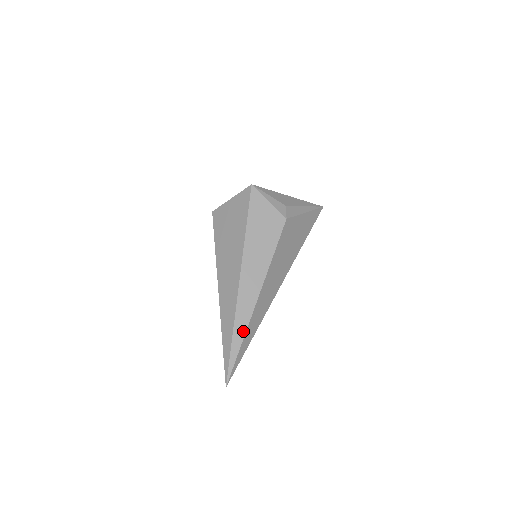
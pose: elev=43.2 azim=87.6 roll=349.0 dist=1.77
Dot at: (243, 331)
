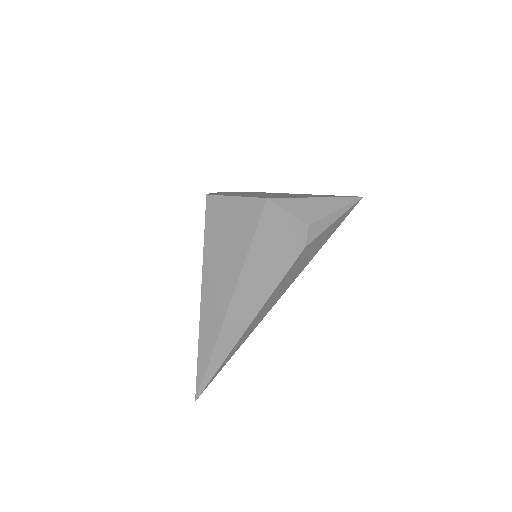
Dot at: (222, 358)
